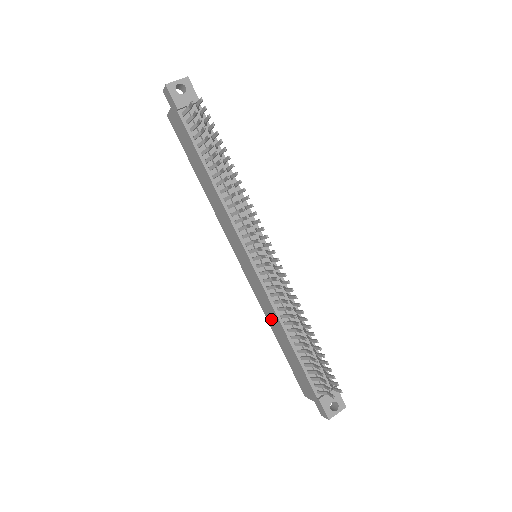
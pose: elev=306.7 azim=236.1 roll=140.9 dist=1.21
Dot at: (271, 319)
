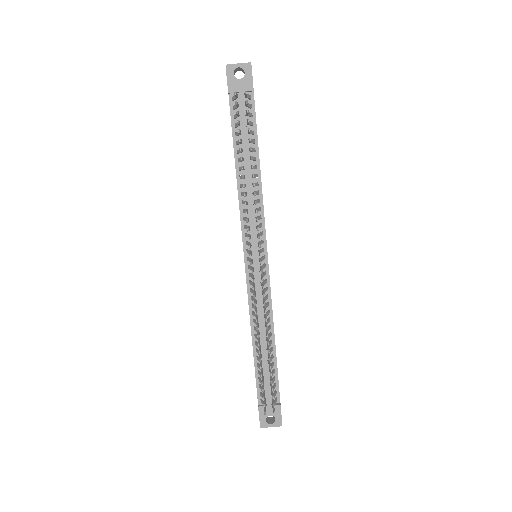
Dot at: occluded
